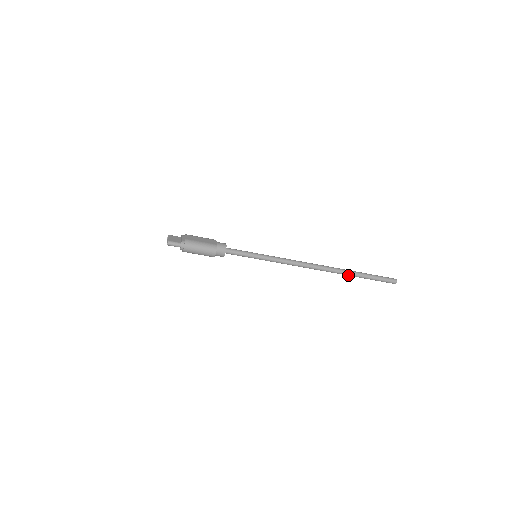
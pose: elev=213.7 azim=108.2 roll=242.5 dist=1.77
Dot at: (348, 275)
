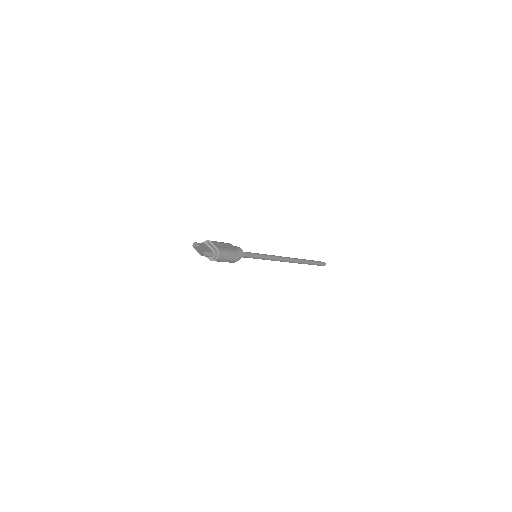
Dot at: occluded
